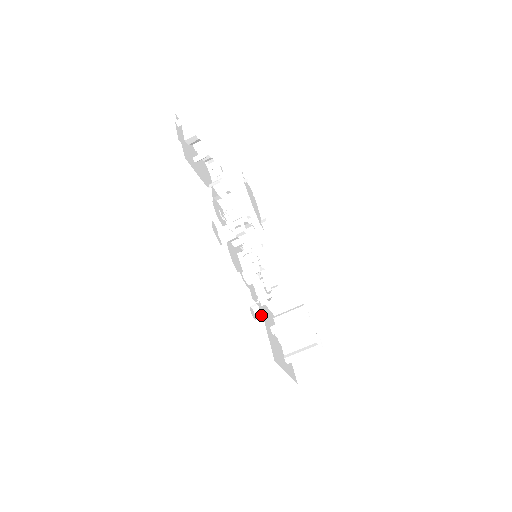
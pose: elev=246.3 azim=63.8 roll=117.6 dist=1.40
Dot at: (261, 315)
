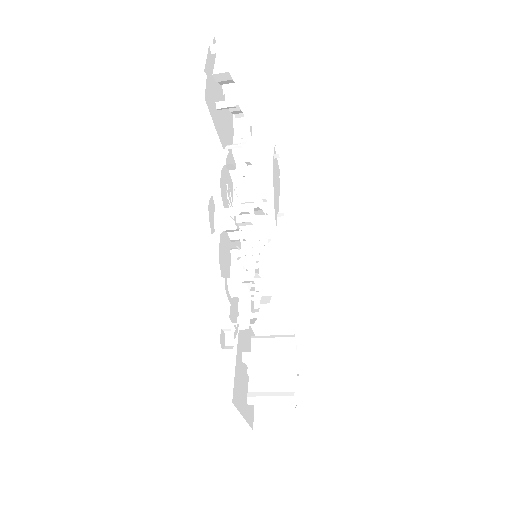
Dot at: (233, 345)
